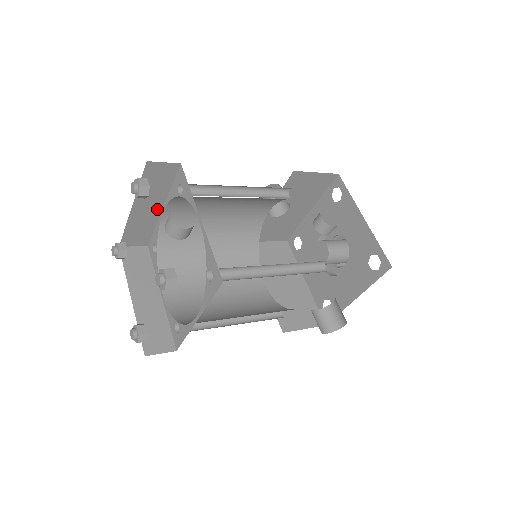
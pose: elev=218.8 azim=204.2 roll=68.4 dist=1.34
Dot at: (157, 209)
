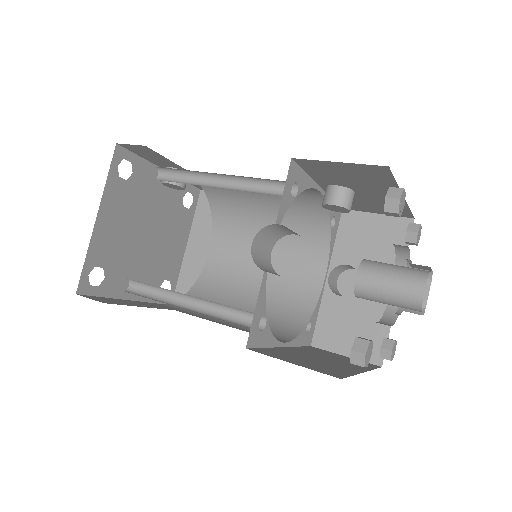
Dot at: (206, 252)
